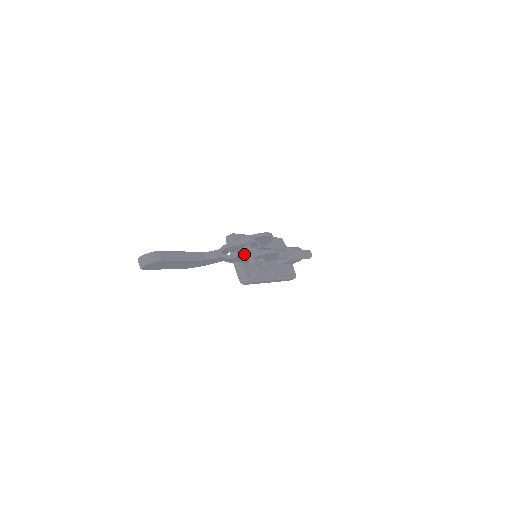
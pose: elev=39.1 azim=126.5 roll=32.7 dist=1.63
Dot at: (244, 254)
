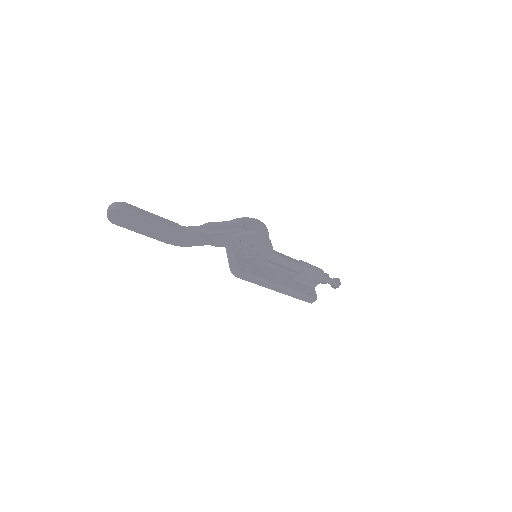
Dot at: (225, 231)
